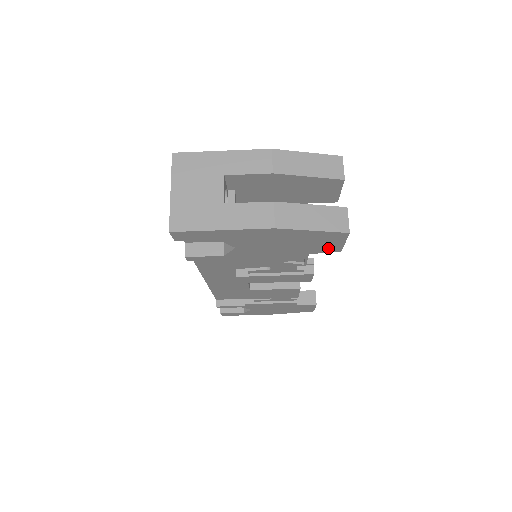
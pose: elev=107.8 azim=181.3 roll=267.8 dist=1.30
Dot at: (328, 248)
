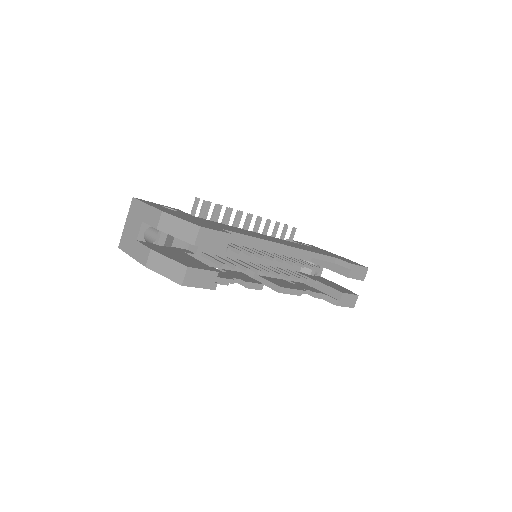
Dot at: occluded
